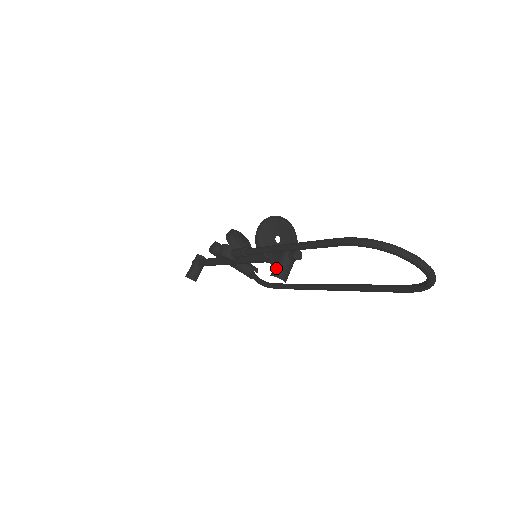
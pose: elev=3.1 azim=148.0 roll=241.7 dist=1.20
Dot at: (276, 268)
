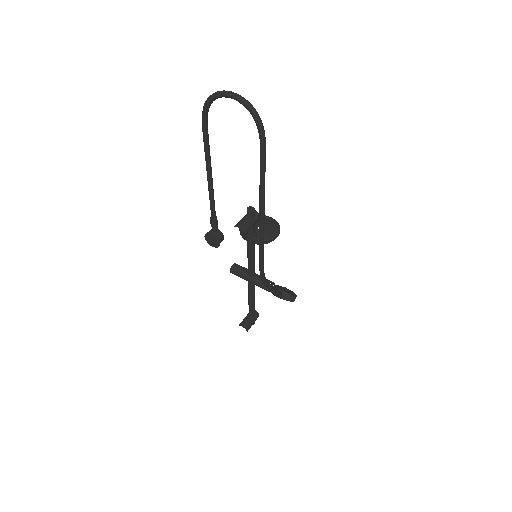
Dot at: (236, 224)
